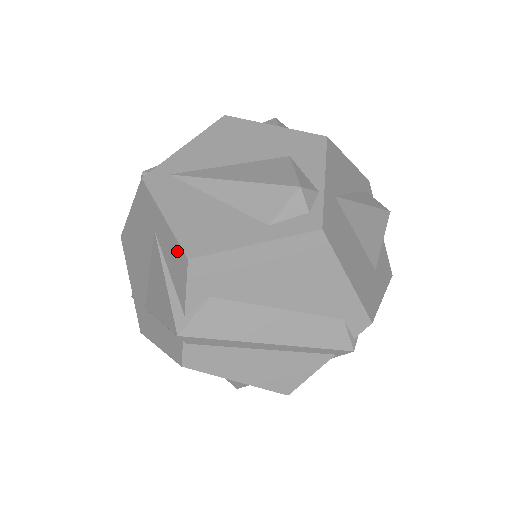
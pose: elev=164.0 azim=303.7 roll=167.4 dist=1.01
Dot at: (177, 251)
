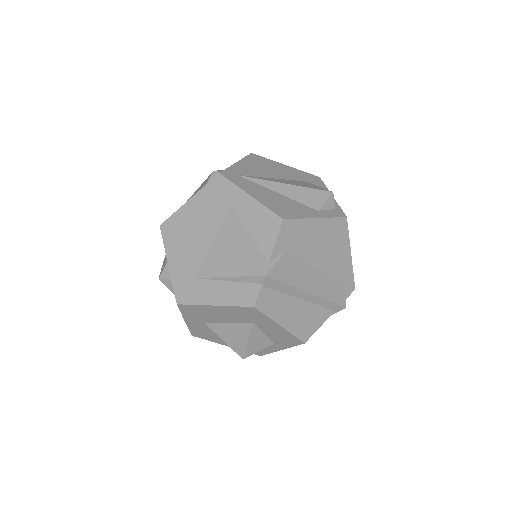
Dot at: (268, 216)
